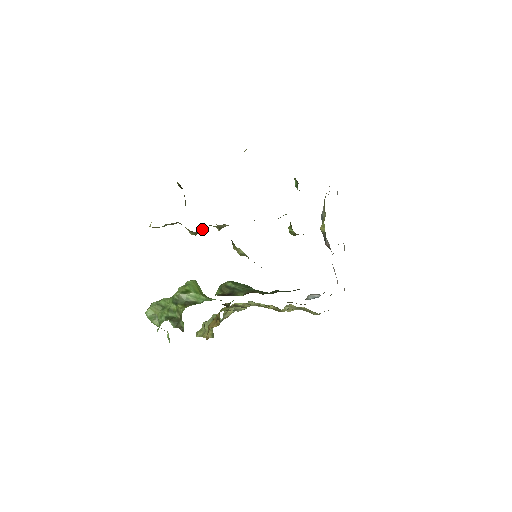
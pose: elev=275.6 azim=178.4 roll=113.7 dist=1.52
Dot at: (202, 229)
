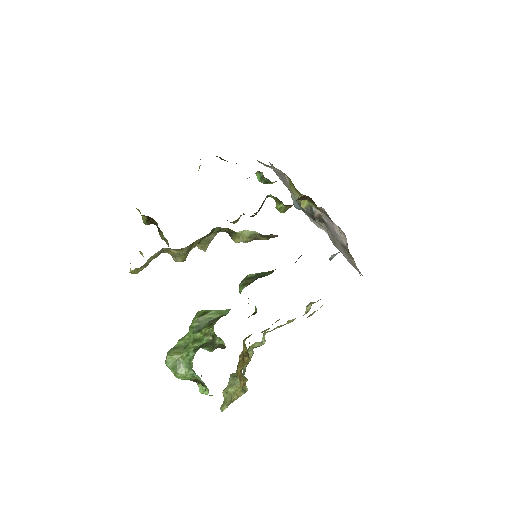
Dot at: (192, 243)
